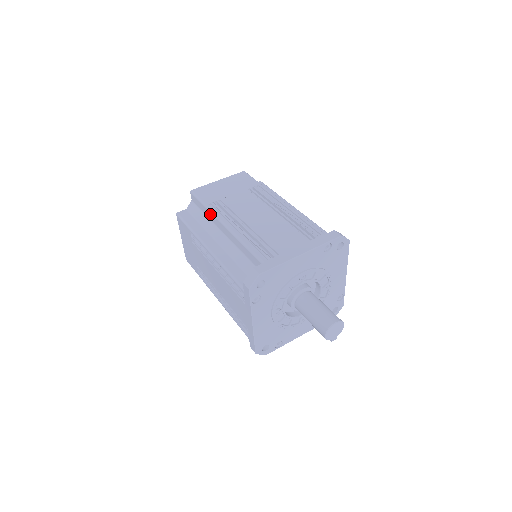
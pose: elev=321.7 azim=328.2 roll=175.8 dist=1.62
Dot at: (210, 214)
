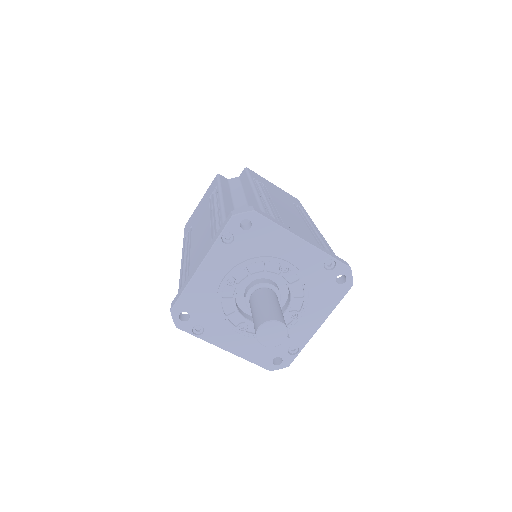
Dot at: occluded
